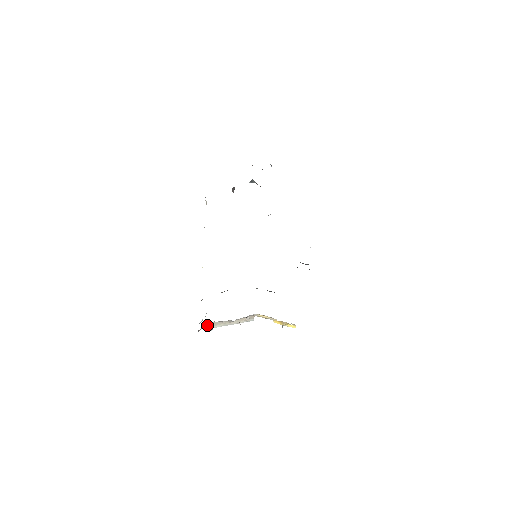
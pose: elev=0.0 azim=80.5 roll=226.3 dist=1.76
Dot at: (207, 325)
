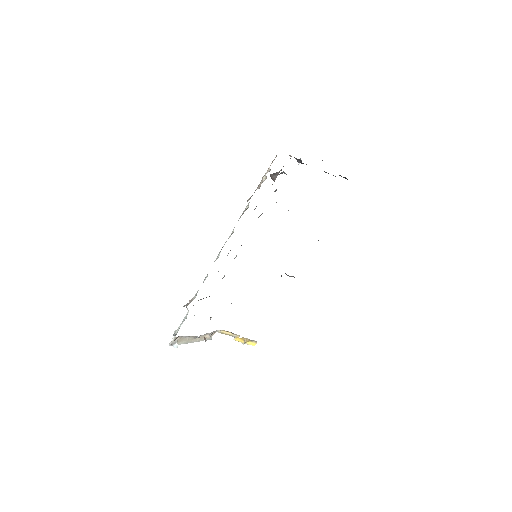
Dot at: (173, 340)
